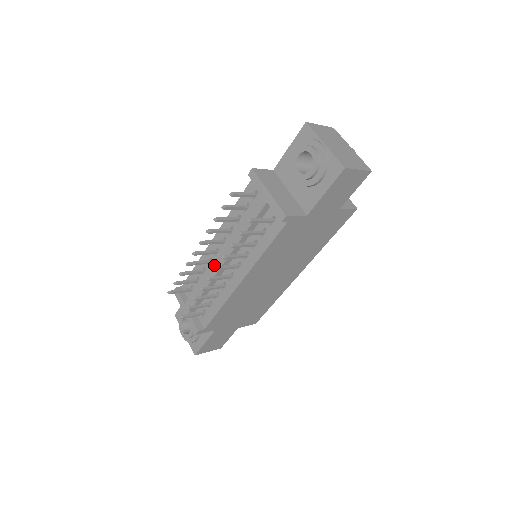
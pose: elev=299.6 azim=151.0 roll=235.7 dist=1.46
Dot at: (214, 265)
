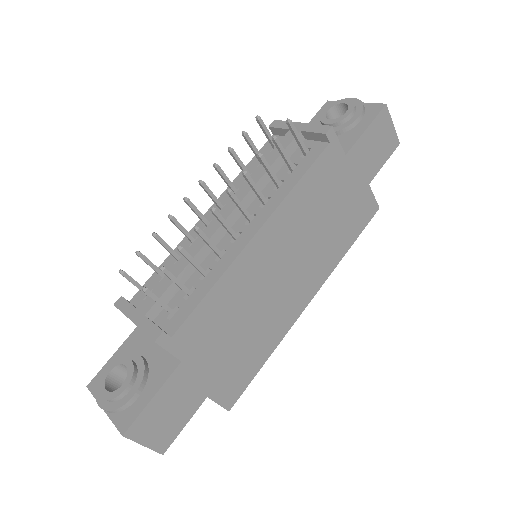
Dot at: (209, 227)
